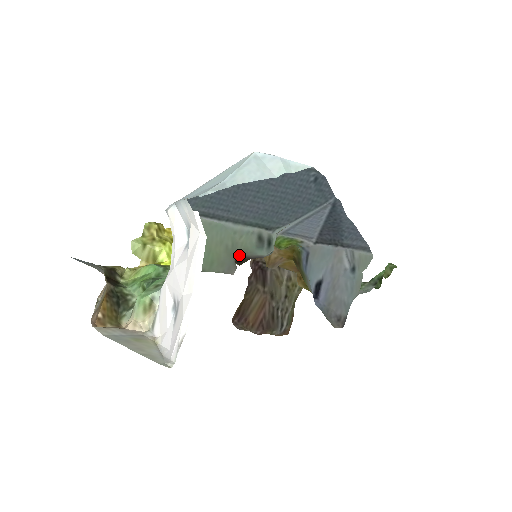
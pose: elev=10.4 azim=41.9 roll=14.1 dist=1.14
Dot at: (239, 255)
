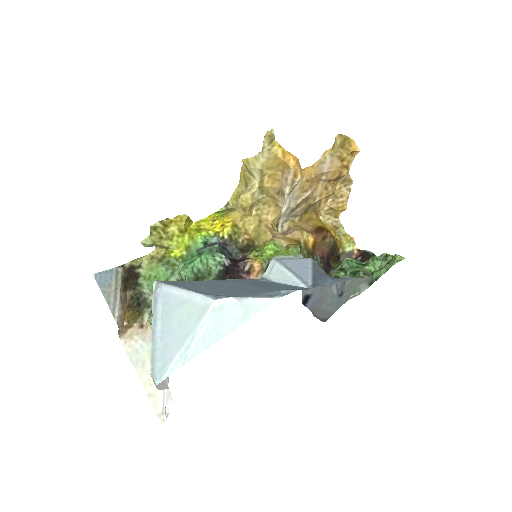
Dot at: (238, 260)
